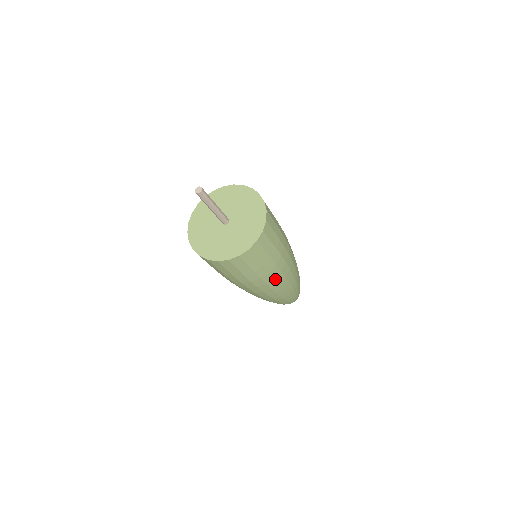
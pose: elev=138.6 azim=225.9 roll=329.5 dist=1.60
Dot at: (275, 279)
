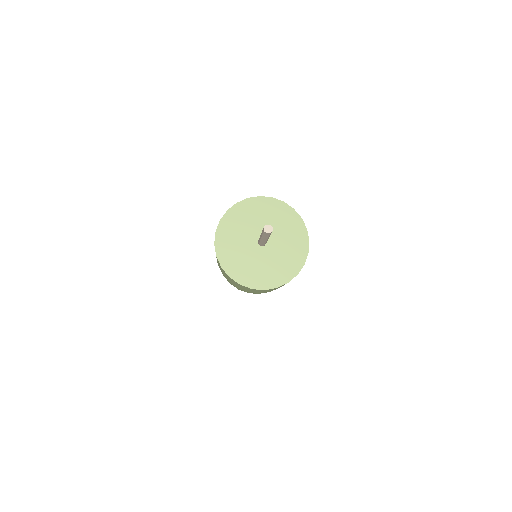
Dot at: occluded
